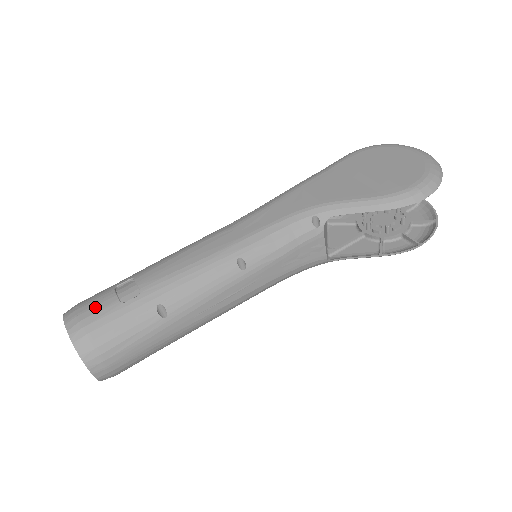
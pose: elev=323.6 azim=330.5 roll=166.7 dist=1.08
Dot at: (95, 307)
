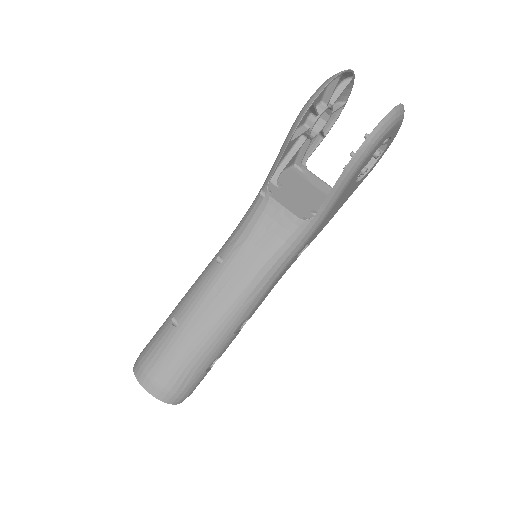
Dot at: occluded
